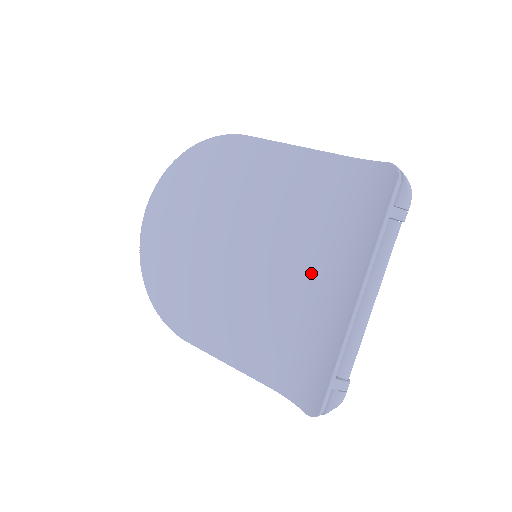
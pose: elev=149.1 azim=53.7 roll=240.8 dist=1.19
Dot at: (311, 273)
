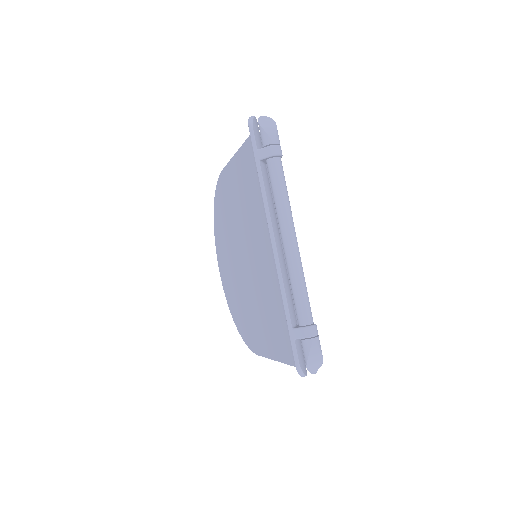
Dot at: occluded
